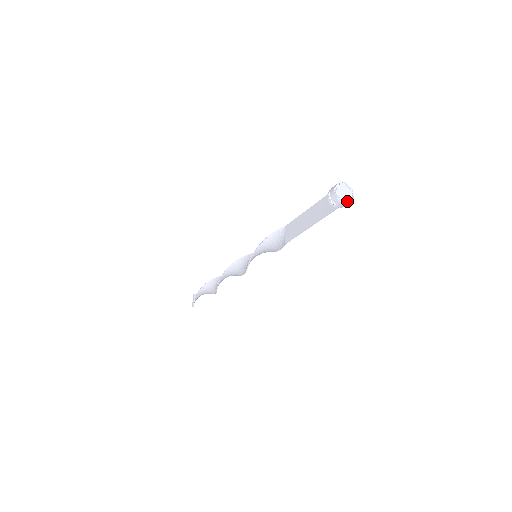
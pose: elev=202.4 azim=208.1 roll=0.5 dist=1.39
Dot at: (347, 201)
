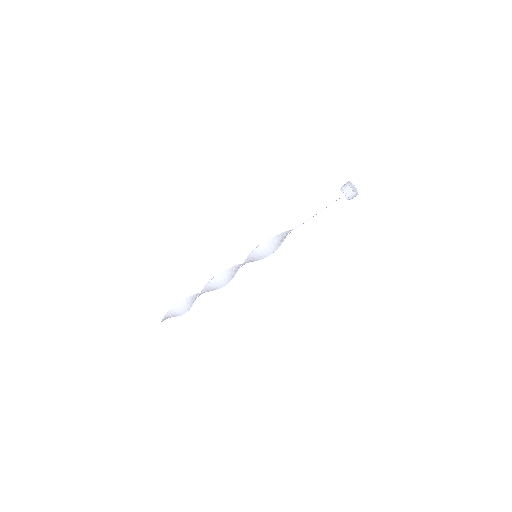
Dot at: (353, 191)
